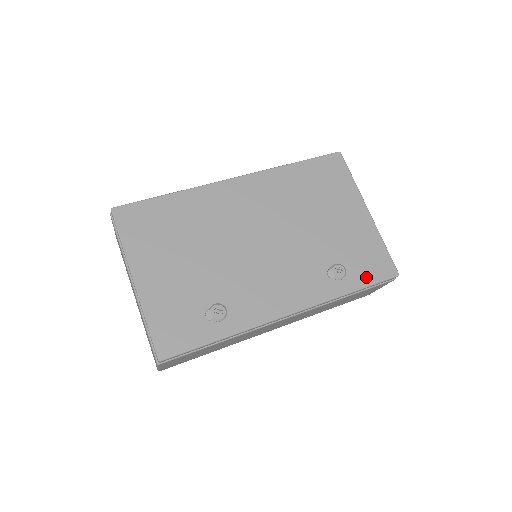
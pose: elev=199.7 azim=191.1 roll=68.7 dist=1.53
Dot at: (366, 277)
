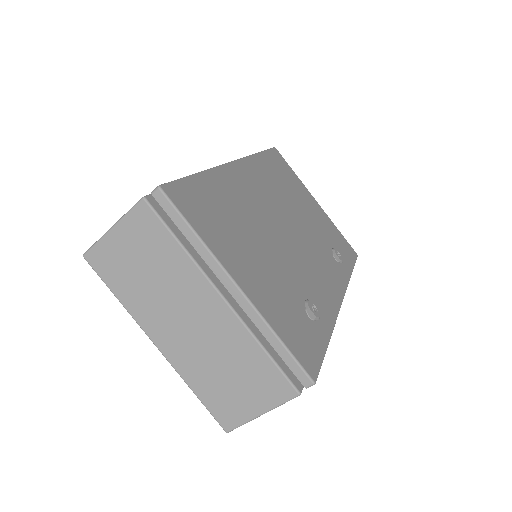
Dot at: (349, 259)
